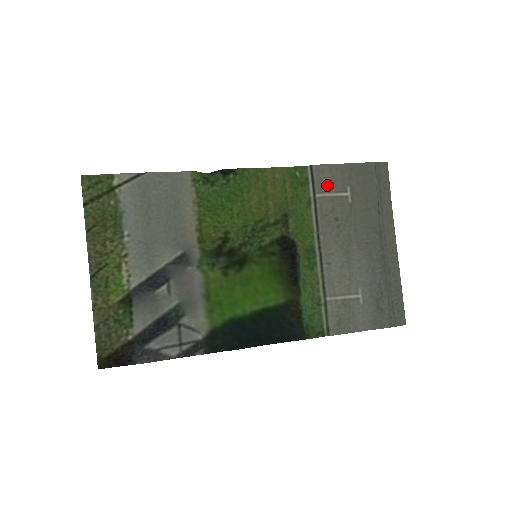
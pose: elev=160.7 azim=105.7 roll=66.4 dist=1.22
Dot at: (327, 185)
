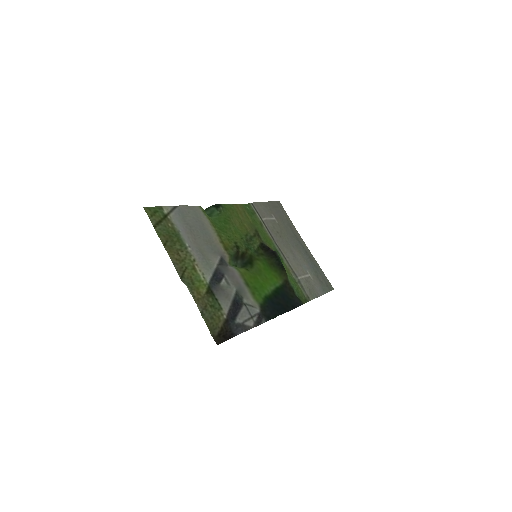
Dot at: (264, 213)
